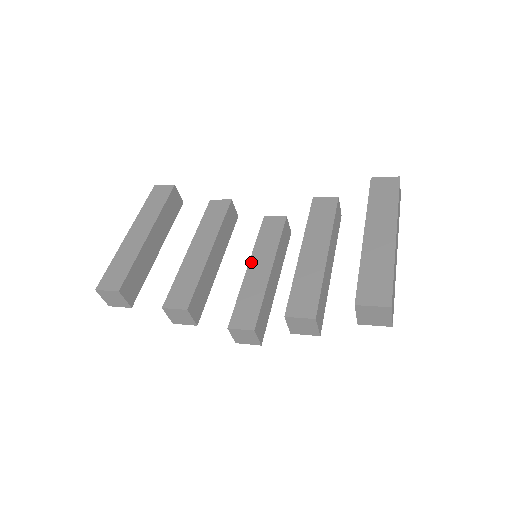
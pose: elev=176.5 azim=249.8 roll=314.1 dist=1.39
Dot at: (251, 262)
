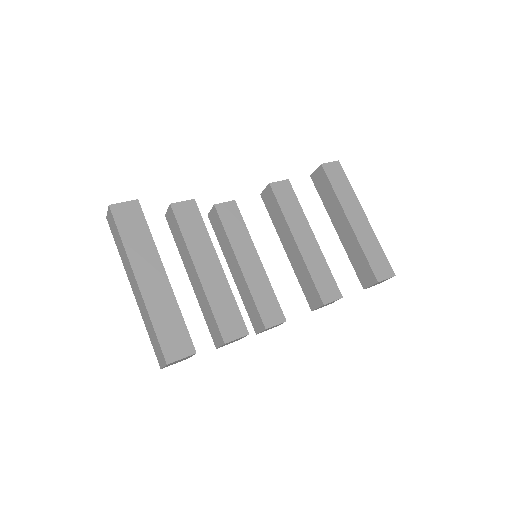
Dot at: (239, 259)
